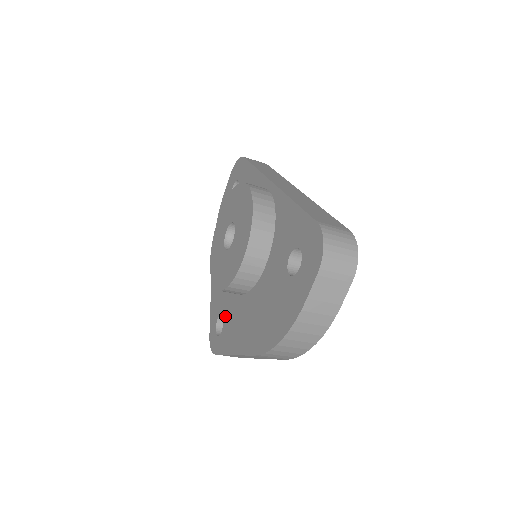
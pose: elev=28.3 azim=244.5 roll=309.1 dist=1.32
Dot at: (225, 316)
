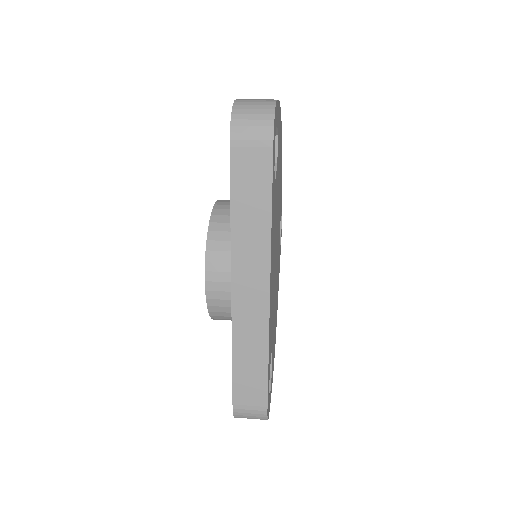
Dot at: occluded
